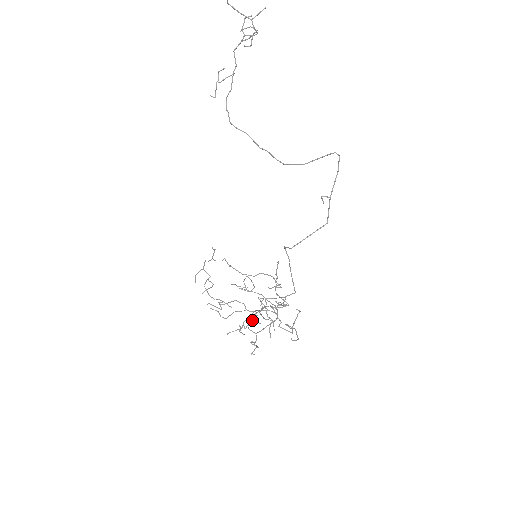
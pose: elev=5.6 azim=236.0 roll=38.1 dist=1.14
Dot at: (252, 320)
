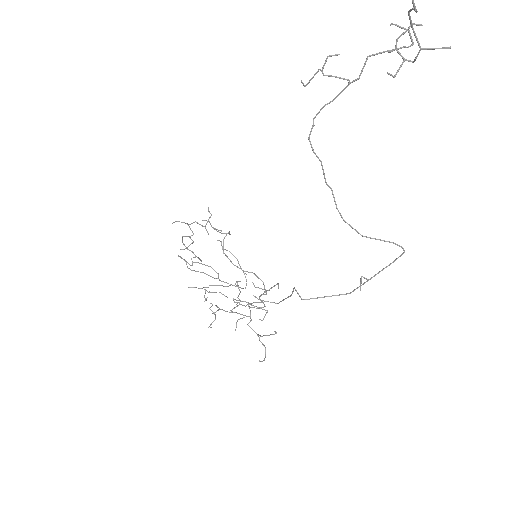
Dot at: (220, 292)
